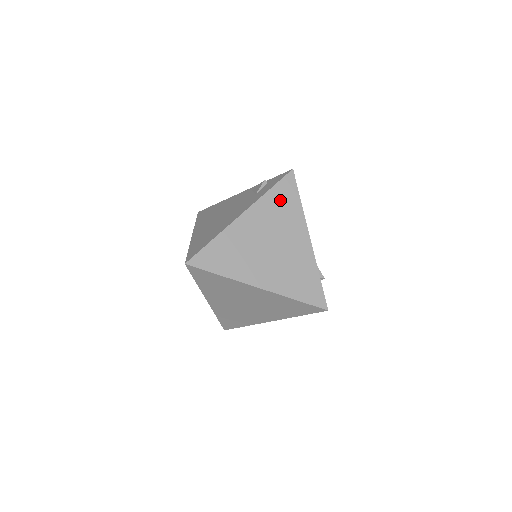
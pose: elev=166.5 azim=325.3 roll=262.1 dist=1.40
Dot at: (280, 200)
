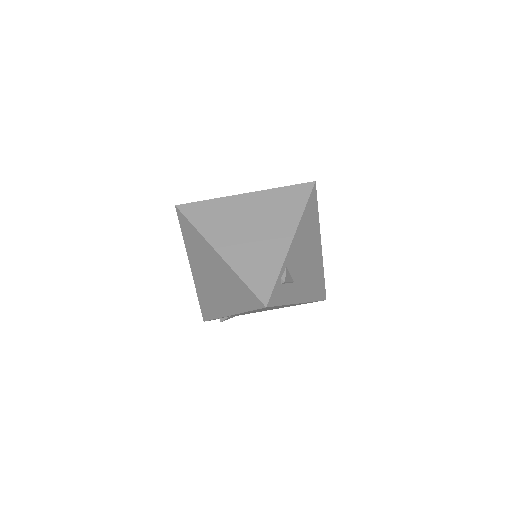
Dot at: (286, 198)
